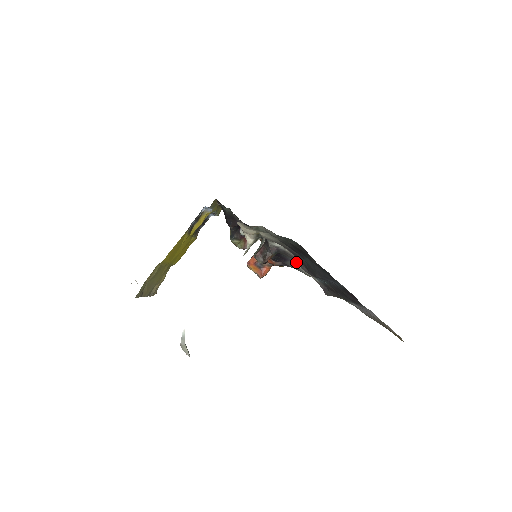
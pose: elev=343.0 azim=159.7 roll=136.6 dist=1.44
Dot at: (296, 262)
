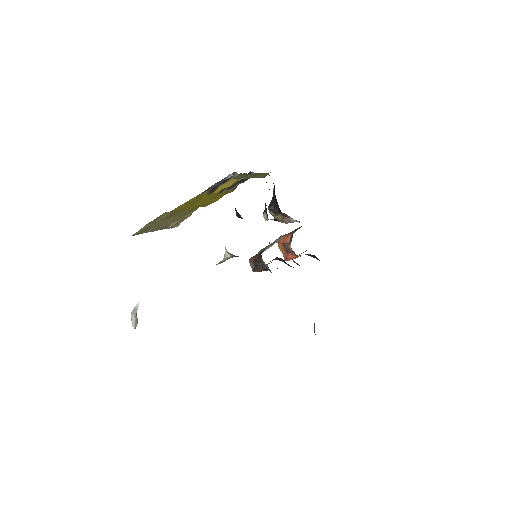
Dot at: occluded
